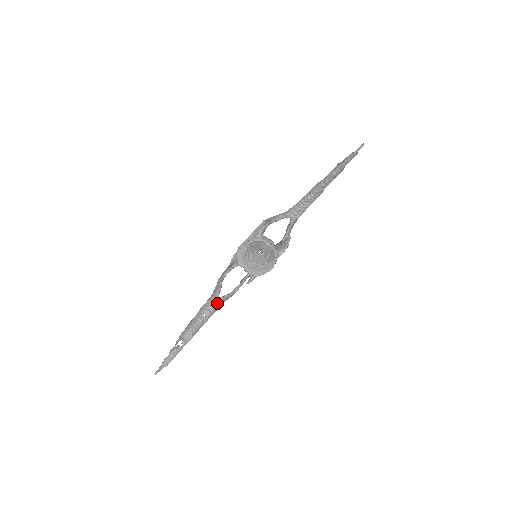
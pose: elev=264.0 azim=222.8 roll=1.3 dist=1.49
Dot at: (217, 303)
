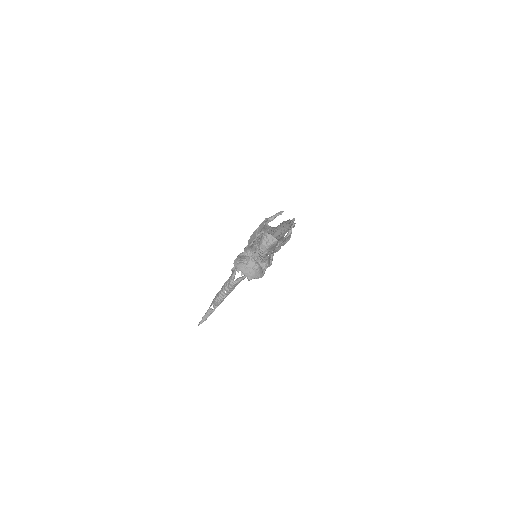
Dot at: (232, 286)
